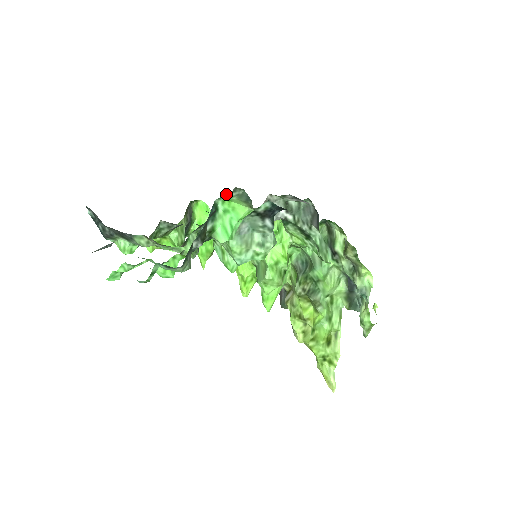
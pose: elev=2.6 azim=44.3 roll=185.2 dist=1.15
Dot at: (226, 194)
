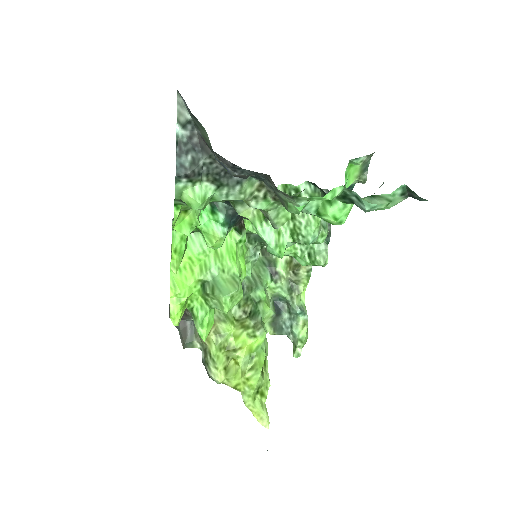
Dot at: occluded
